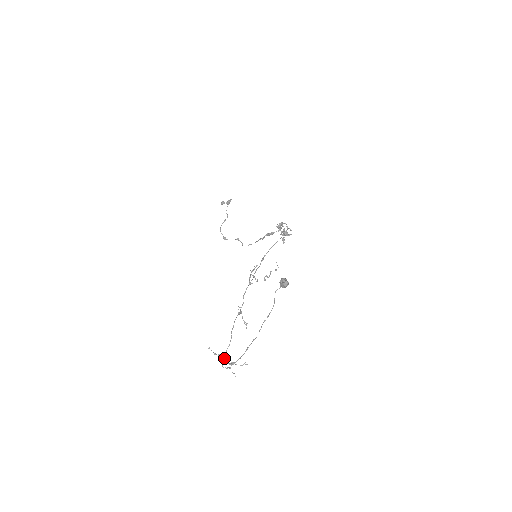
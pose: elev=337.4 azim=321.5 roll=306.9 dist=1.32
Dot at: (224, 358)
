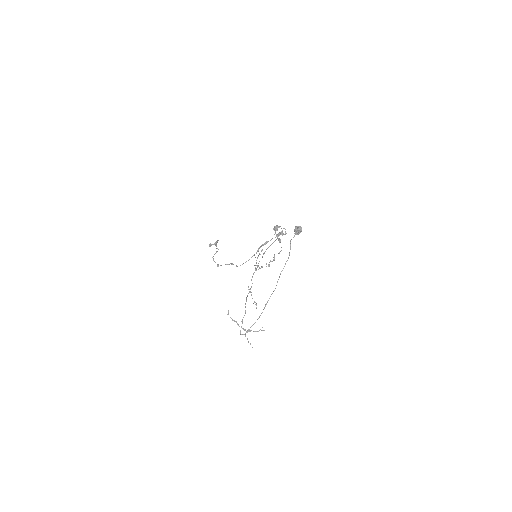
Dot at: occluded
